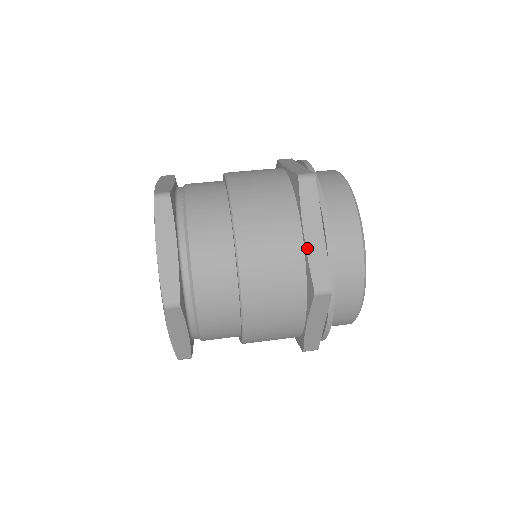
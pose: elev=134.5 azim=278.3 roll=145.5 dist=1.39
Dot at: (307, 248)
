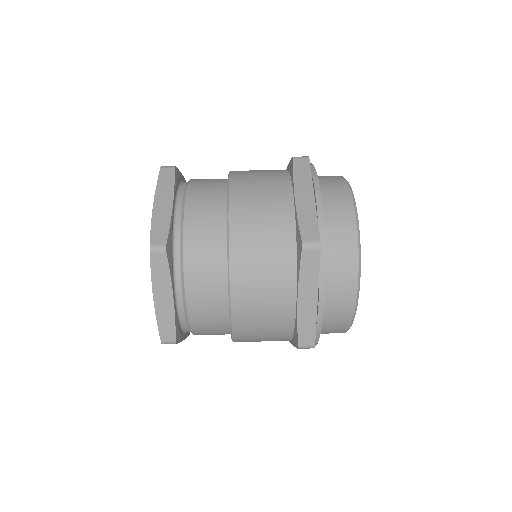
Dot at: (298, 313)
